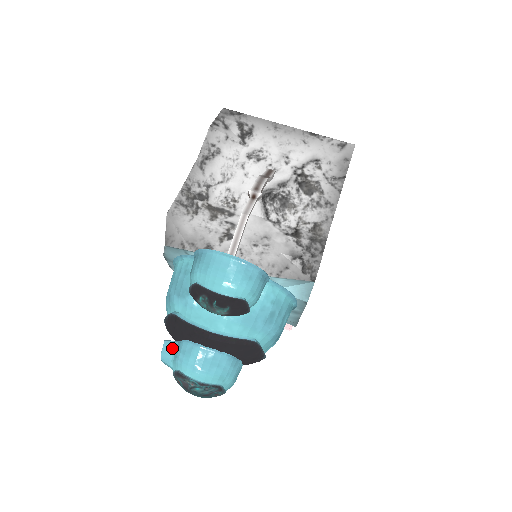
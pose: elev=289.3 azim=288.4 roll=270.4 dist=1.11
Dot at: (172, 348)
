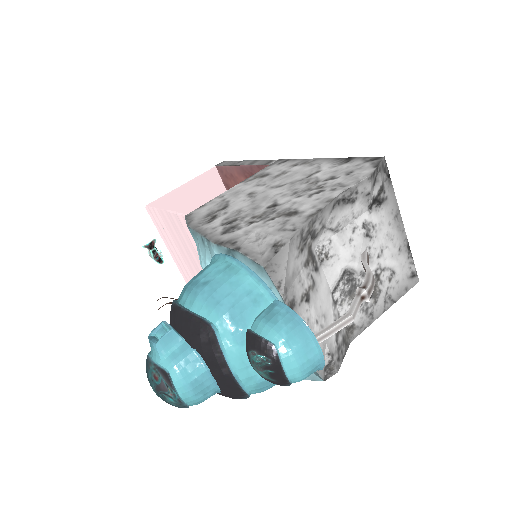
Dot at: (175, 342)
